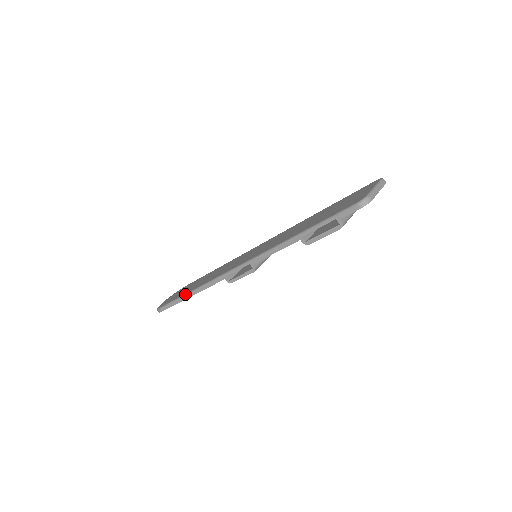
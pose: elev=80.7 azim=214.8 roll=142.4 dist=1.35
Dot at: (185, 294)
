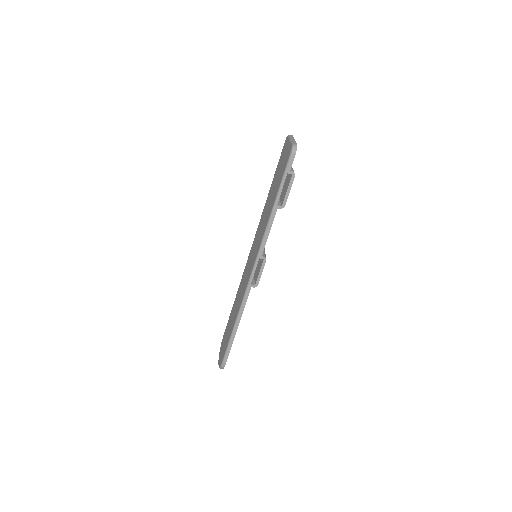
Dot at: (232, 330)
